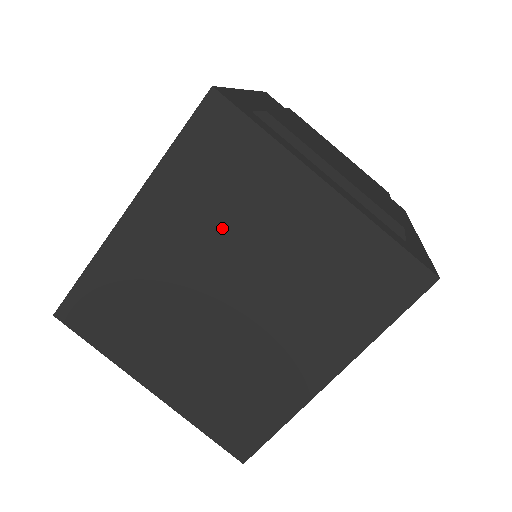
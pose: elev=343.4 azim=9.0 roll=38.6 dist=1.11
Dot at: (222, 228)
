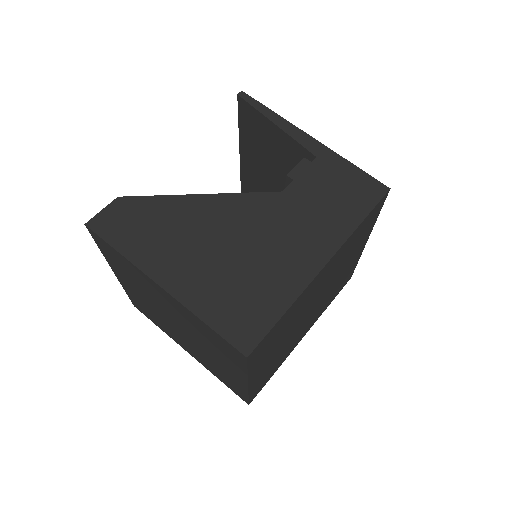
Dot at: (339, 267)
